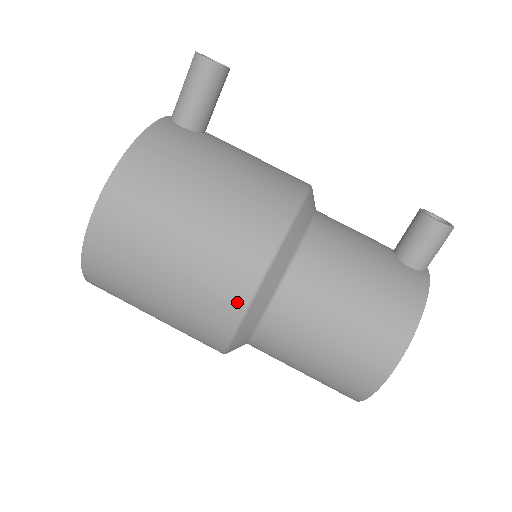
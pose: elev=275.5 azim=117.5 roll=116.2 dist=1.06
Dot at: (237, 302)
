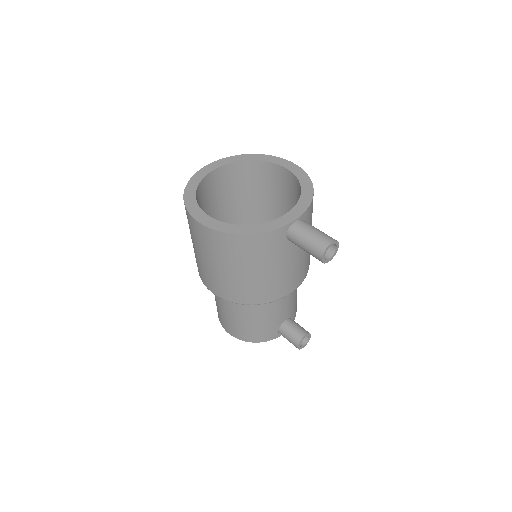
Dot at: (210, 288)
